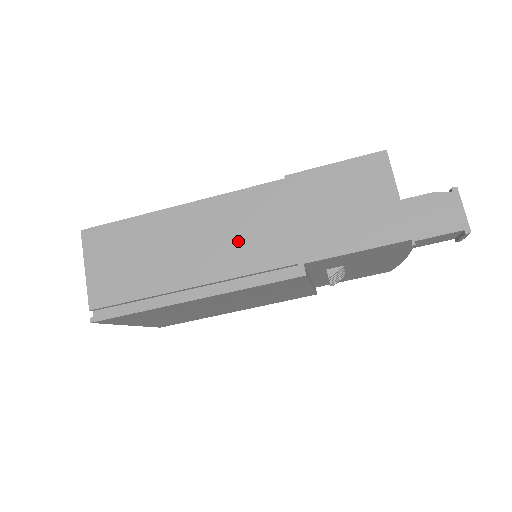
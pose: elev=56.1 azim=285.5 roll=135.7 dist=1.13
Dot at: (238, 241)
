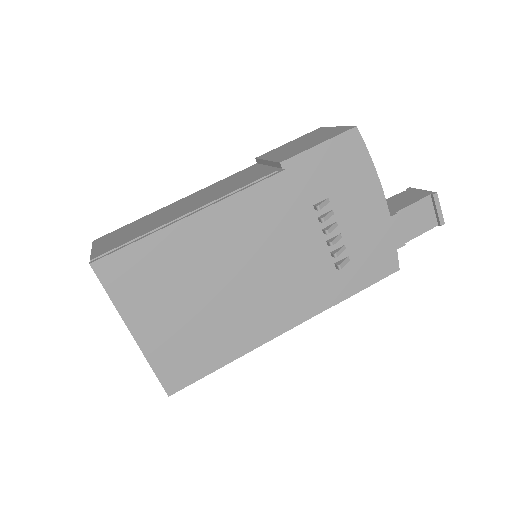
Dot at: (226, 187)
